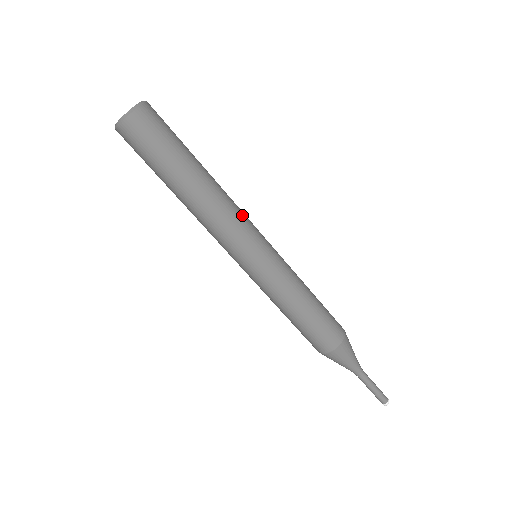
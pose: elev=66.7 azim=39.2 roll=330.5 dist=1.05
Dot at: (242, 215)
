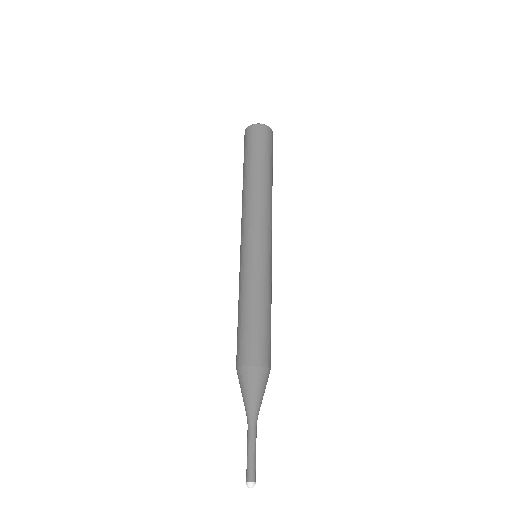
Dot at: (271, 221)
